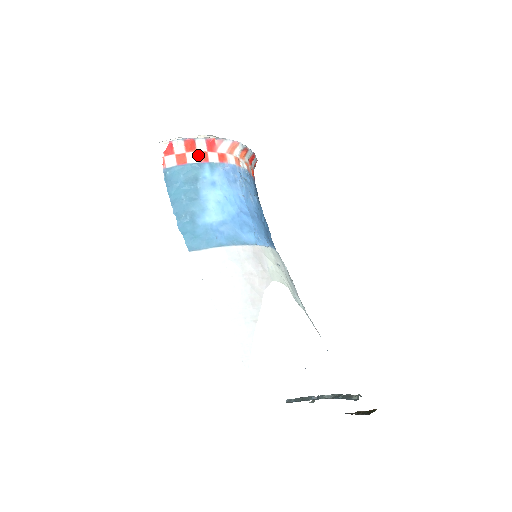
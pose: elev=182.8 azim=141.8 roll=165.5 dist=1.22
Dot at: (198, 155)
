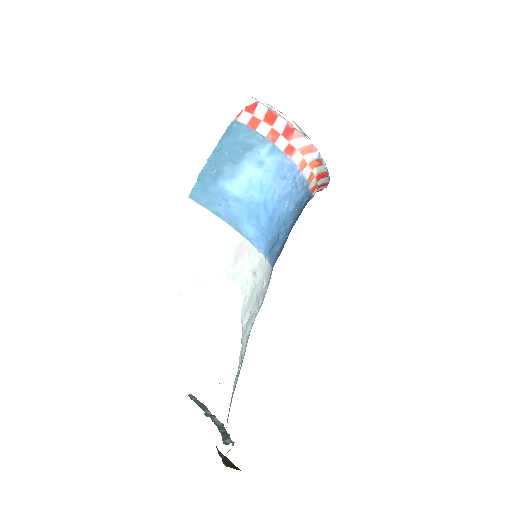
Dot at: (270, 131)
